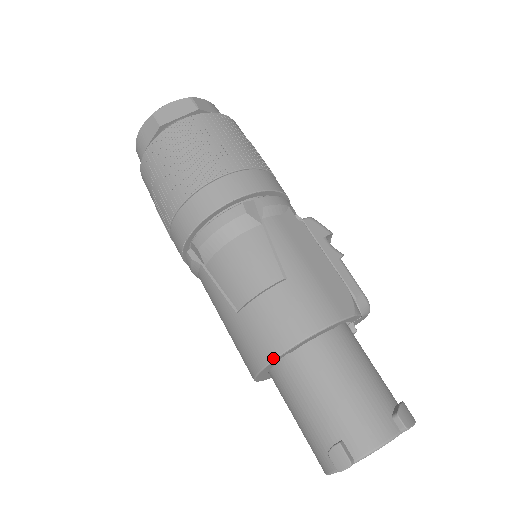
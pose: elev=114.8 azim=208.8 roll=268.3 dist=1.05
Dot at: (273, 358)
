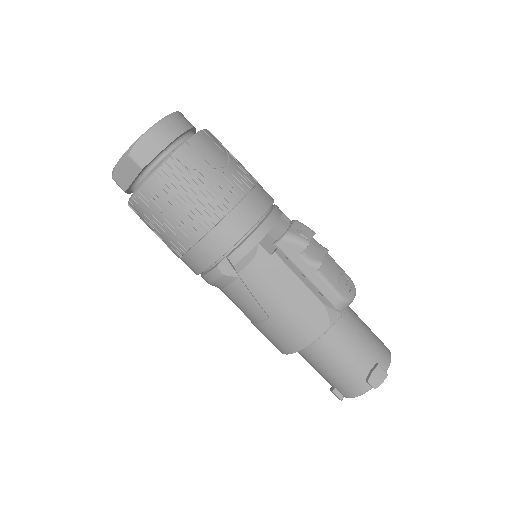
Dot at: occluded
